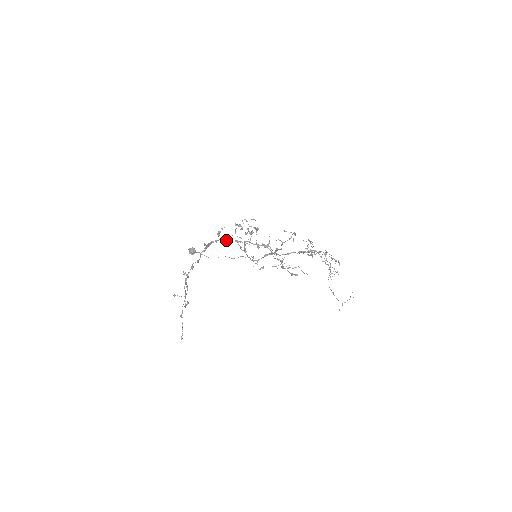
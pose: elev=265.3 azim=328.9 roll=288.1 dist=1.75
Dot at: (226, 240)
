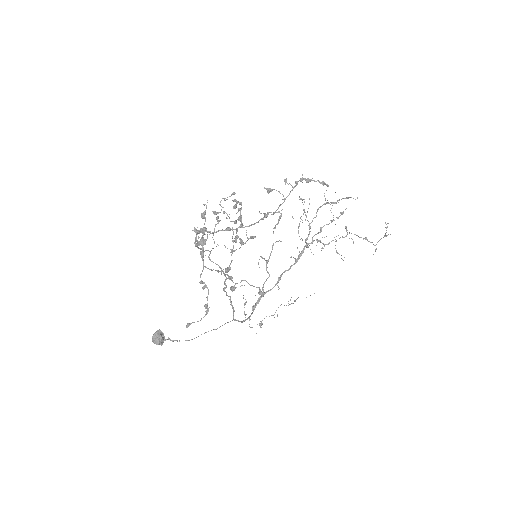
Dot at: (214, 232)
